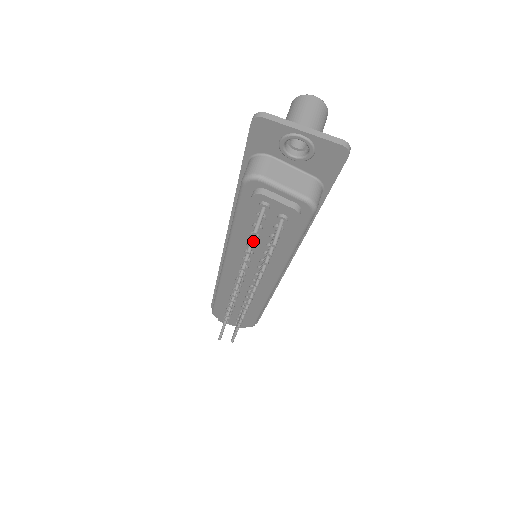
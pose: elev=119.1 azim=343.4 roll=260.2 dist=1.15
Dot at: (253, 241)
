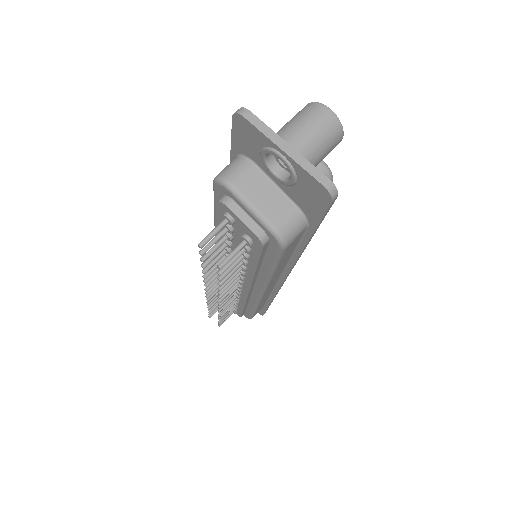
Dot at: (203, 252)
